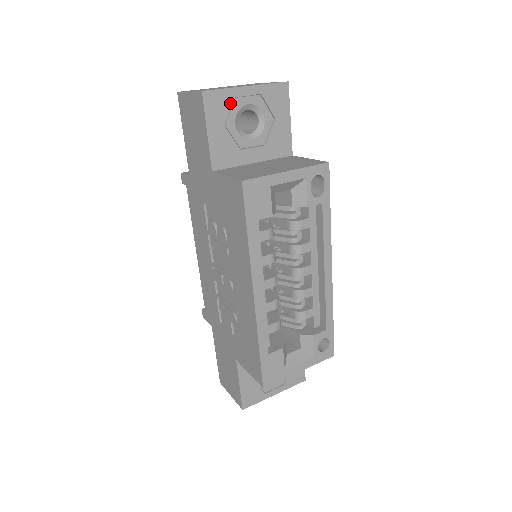
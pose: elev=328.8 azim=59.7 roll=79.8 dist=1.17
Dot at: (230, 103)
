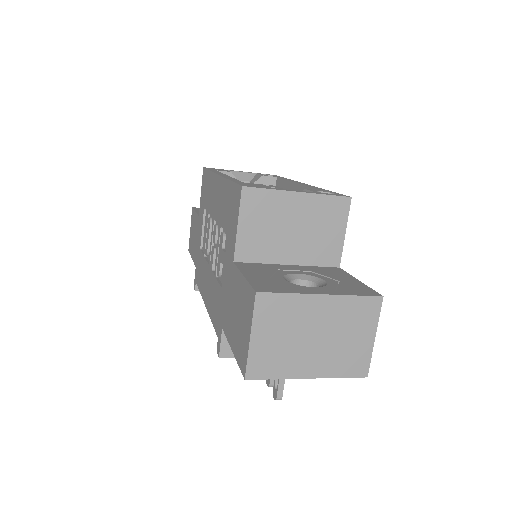
Dot at: occluded
